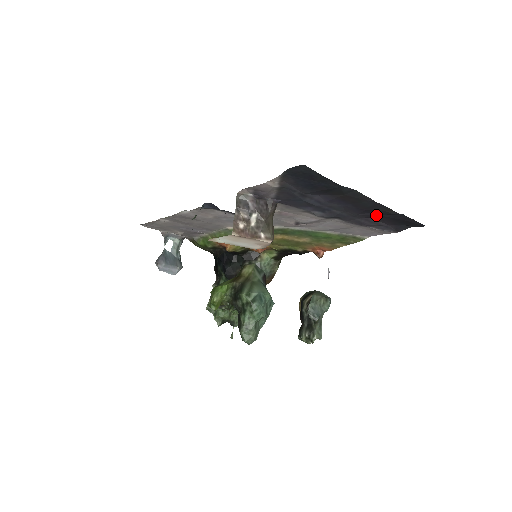
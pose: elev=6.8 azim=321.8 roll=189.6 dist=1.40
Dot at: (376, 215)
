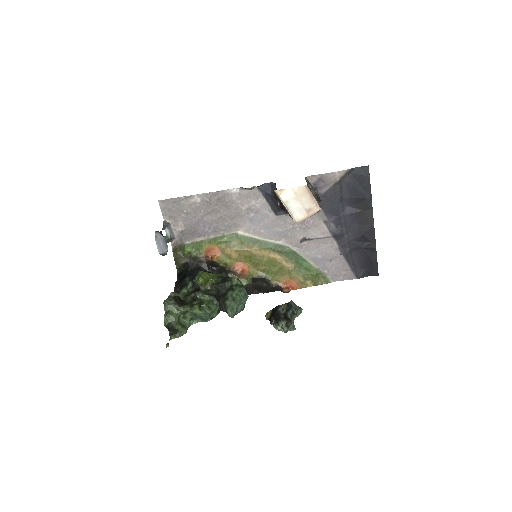
Dot at: (361, 247)
